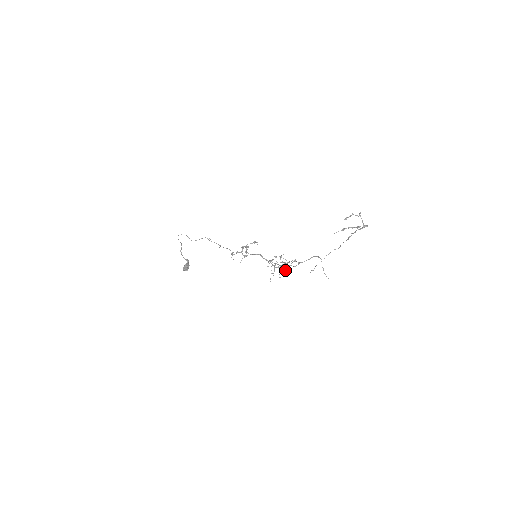
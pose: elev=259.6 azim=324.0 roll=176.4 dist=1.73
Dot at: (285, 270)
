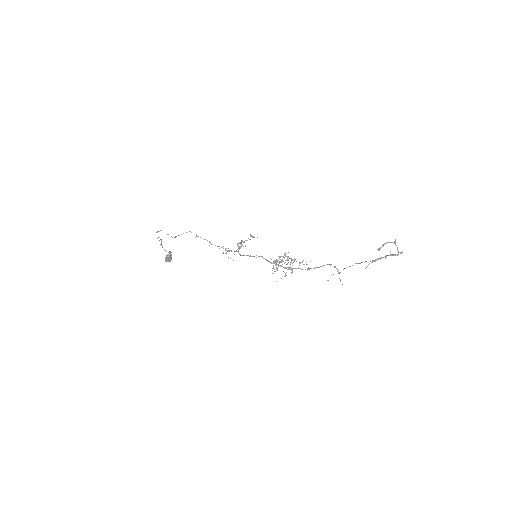
Dot at: occluded
